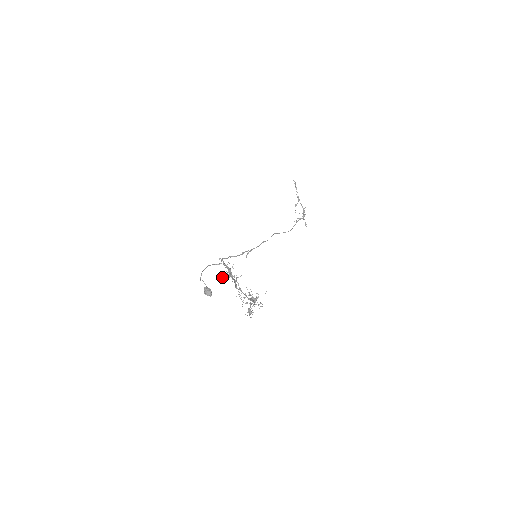
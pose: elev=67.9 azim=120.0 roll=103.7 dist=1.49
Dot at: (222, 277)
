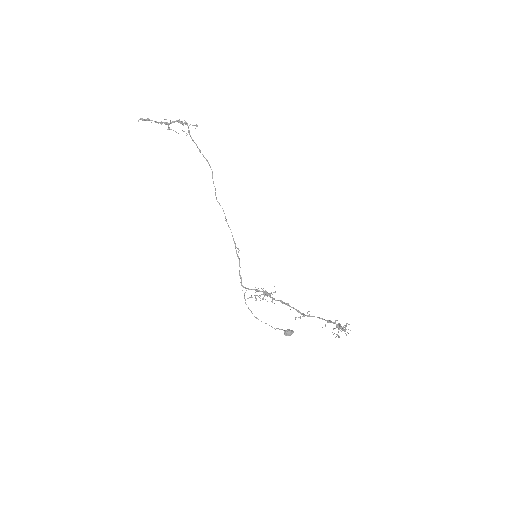
Dot at: (267, 301)
